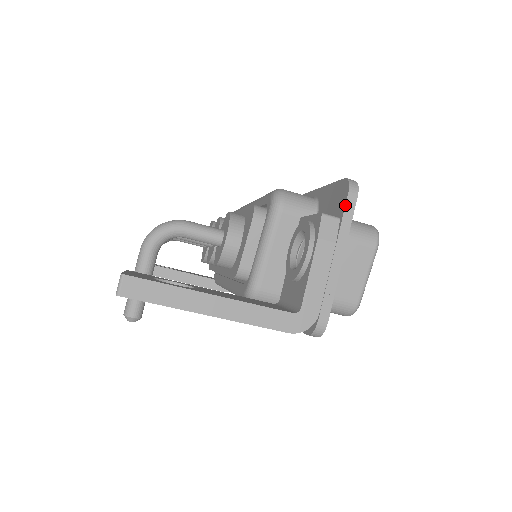
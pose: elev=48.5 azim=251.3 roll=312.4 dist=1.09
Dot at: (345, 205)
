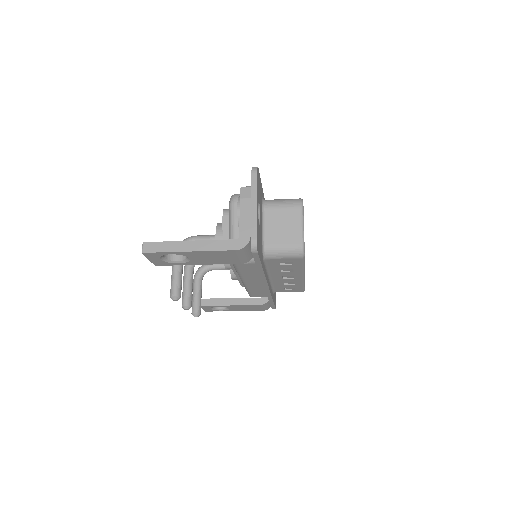
Dot at: (251, 178)
